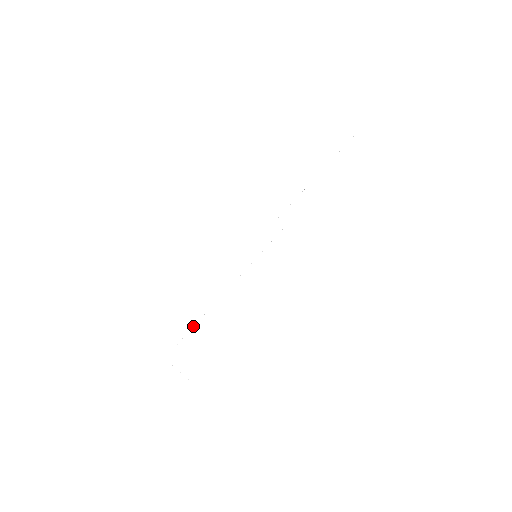
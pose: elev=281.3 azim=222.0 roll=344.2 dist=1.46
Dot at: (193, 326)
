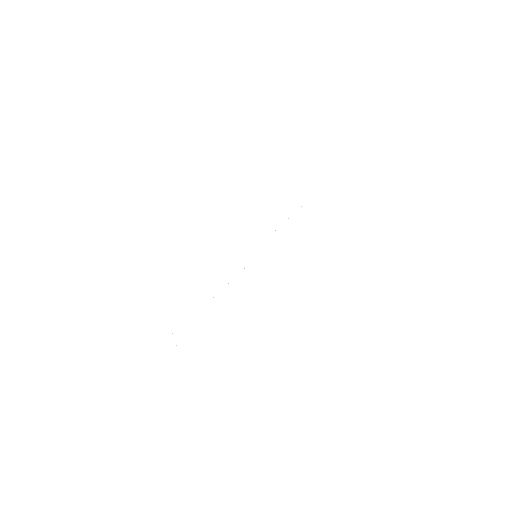
Dot at: occluded
